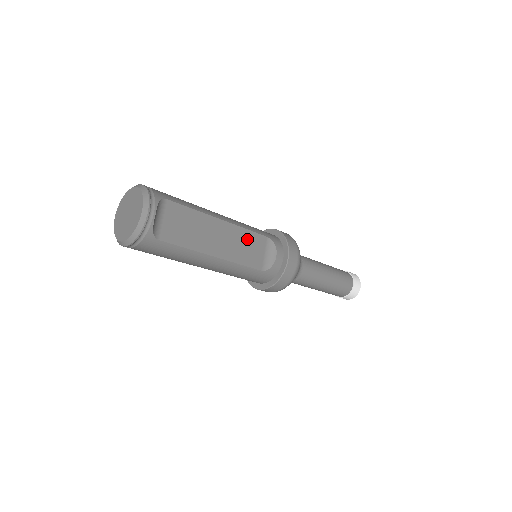
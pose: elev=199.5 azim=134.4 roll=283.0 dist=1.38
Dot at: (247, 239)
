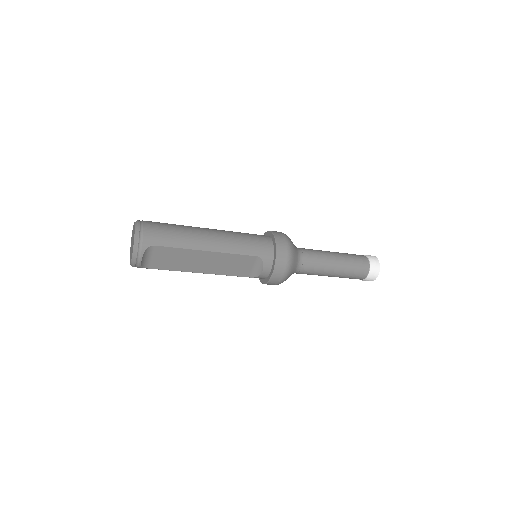
Dot at: (234, 260)
